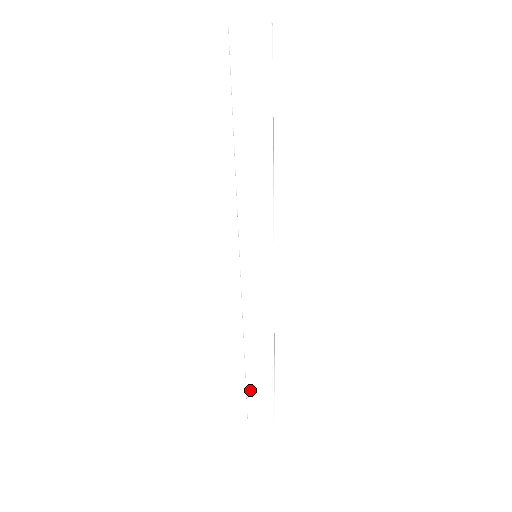
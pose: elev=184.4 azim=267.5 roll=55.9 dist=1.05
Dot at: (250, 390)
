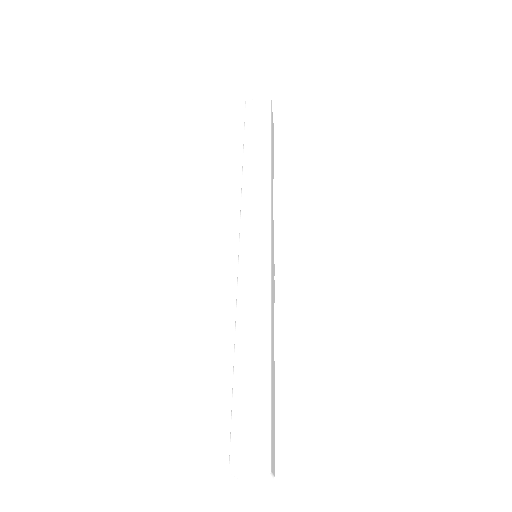
Dot at: (237, 402)
